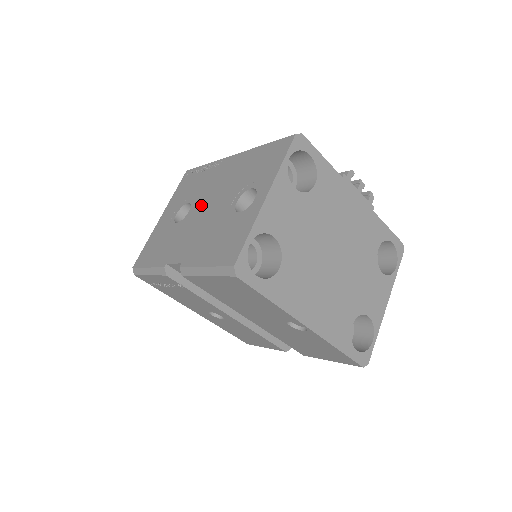
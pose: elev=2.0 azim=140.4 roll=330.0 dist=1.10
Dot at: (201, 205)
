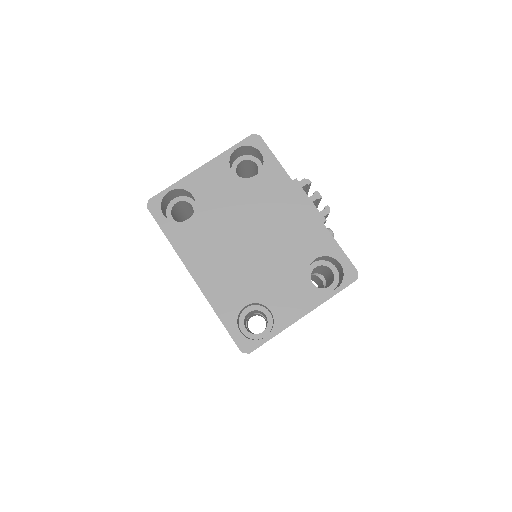
Dot at: occluded
